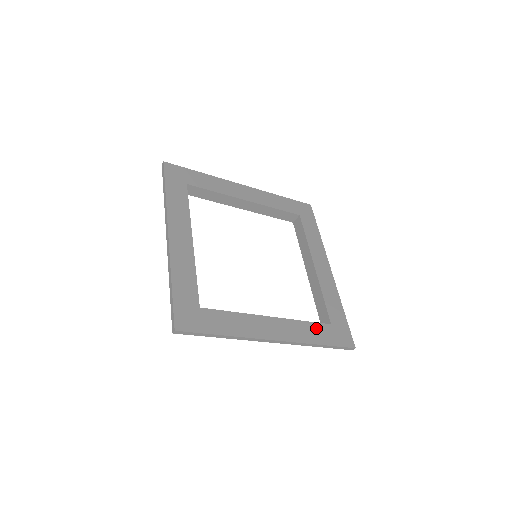
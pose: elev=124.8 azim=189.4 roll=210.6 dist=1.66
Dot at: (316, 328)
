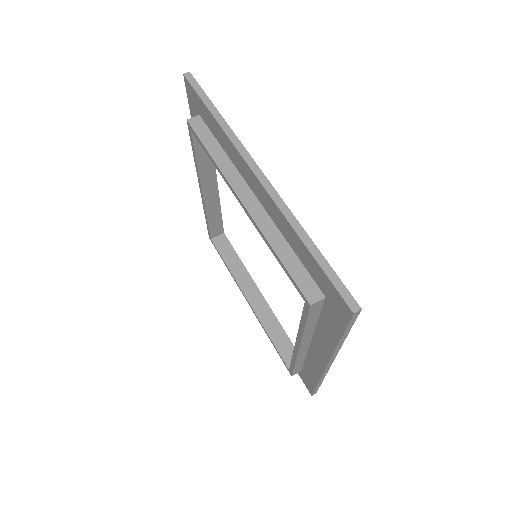
Dot at: occluded
